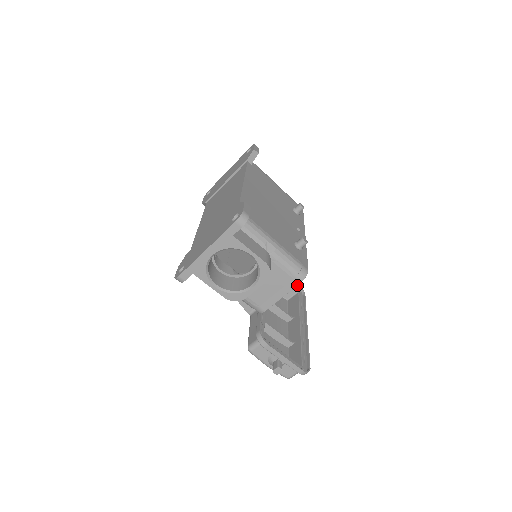
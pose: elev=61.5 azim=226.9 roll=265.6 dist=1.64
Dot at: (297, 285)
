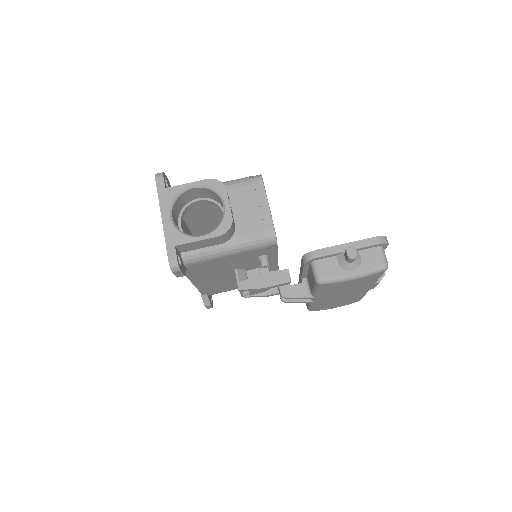
Dot at: (263, 185)
